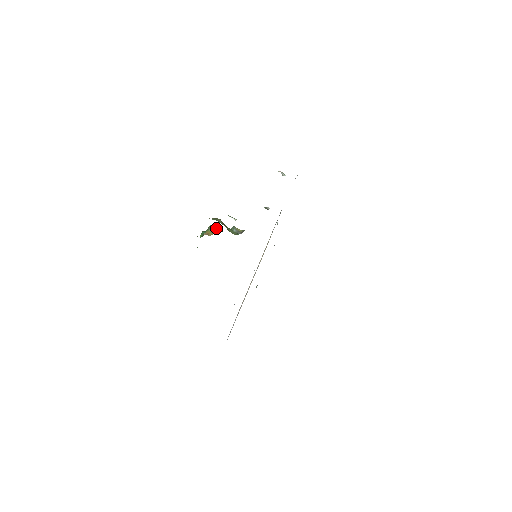
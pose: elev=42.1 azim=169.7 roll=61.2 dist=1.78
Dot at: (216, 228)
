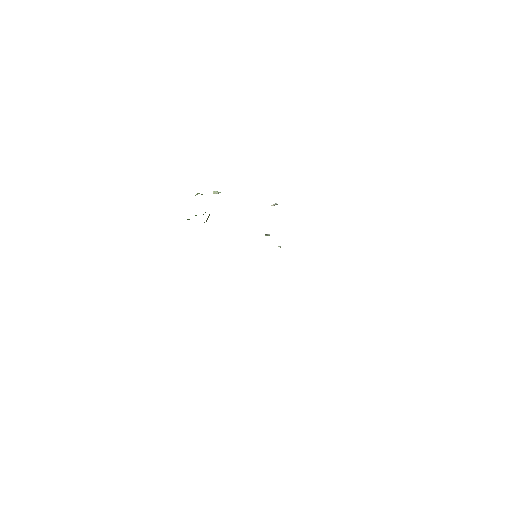
Dot at: occluded
